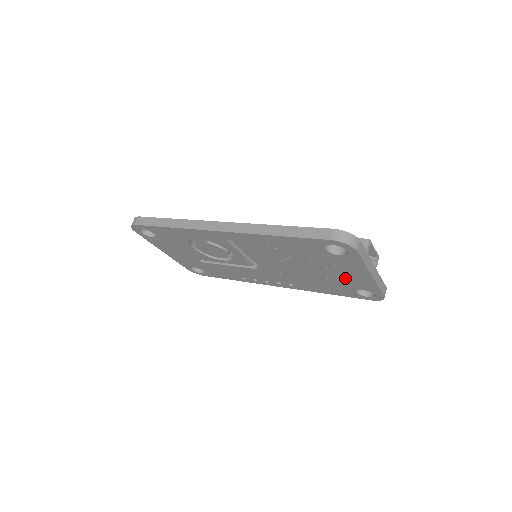
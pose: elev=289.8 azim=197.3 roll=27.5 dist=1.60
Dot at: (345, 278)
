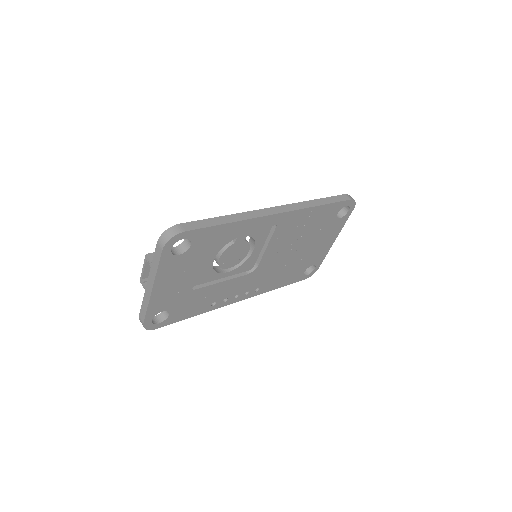
Dot at: (315, 252)
